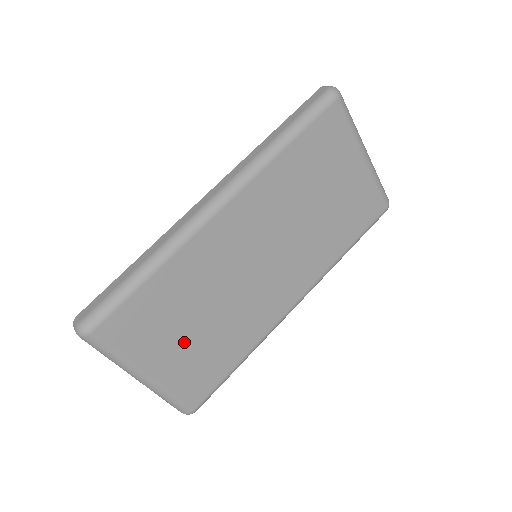
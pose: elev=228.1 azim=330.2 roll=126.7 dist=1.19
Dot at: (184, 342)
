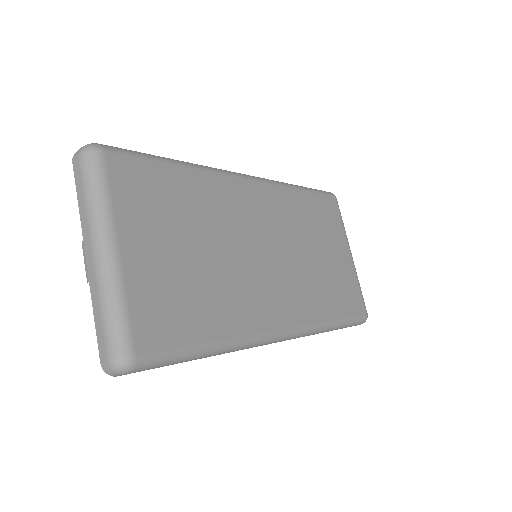
Dot at: (171, 253)
